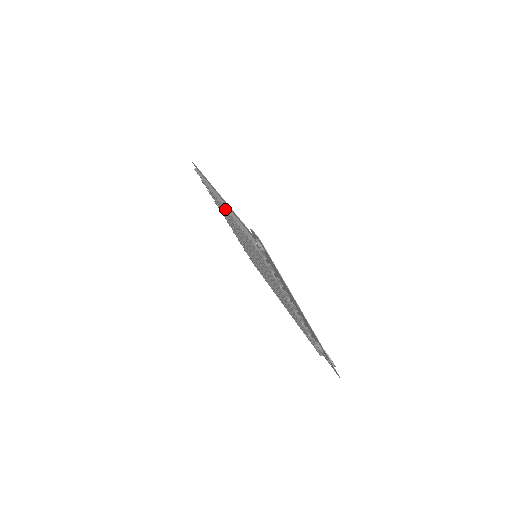
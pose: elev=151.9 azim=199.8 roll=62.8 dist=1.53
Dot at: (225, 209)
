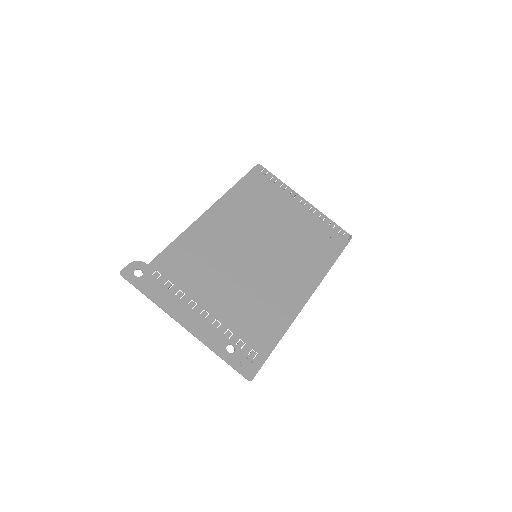
Dot at: (224, 219)
